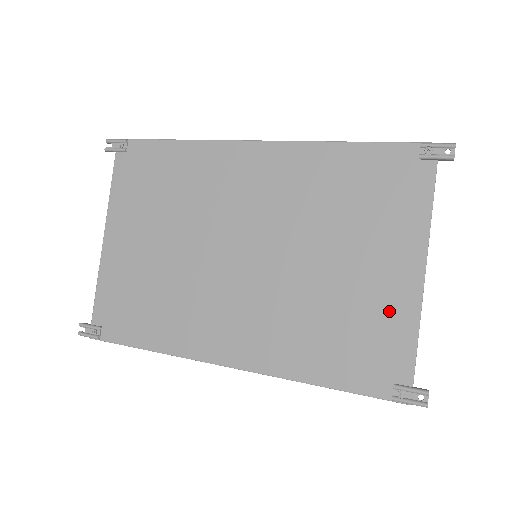
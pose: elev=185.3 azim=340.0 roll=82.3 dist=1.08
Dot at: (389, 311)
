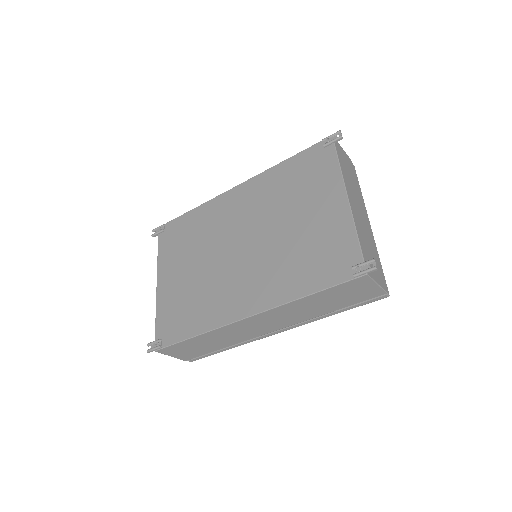
Dot at: (335, 229)
